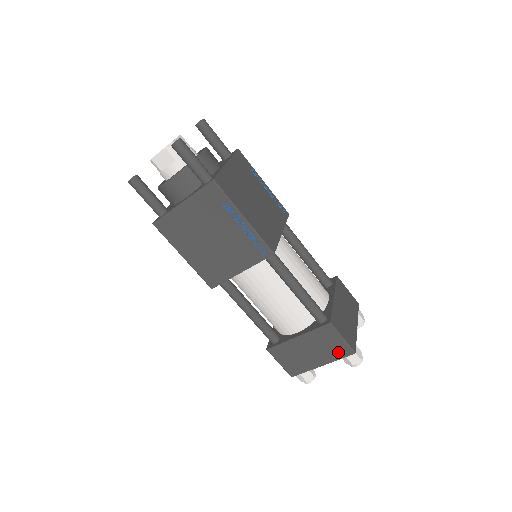
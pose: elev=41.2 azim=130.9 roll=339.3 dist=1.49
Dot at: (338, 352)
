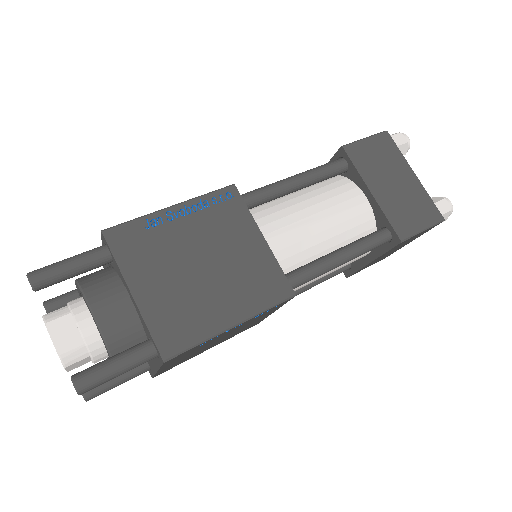
Dot at: occluded
